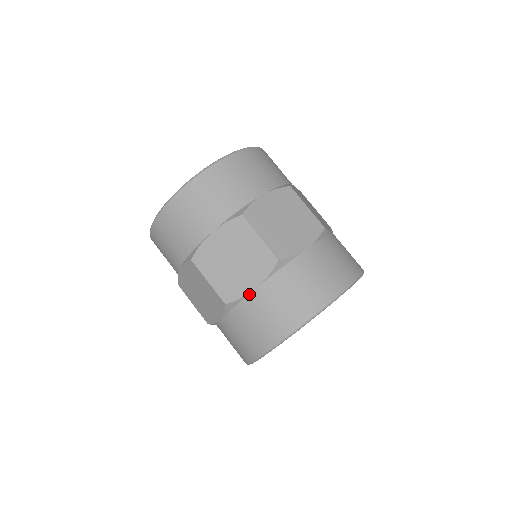
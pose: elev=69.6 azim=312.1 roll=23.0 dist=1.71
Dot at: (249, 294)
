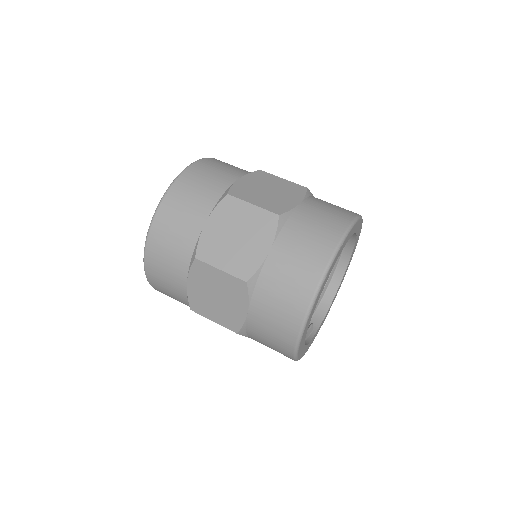
Dot at: (247, 319)
